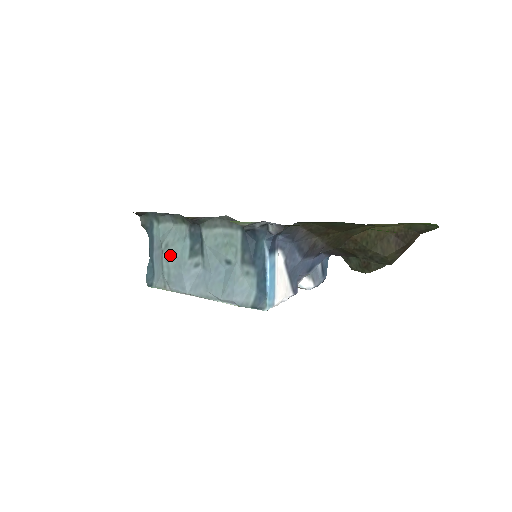
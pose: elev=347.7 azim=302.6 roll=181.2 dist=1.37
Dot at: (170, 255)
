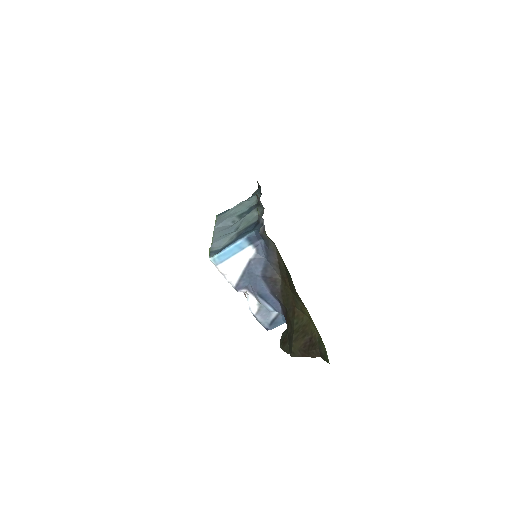
Dot at: (236, 208)
